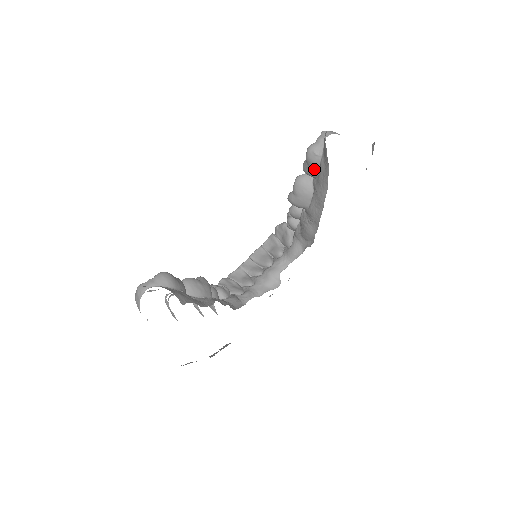
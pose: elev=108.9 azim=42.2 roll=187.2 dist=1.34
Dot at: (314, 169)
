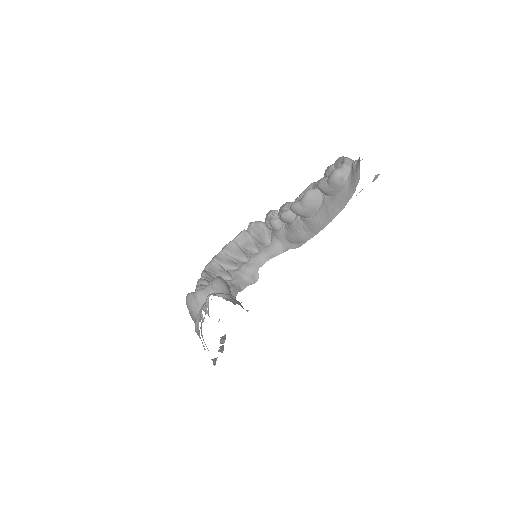
Dot at: (334, 189)
